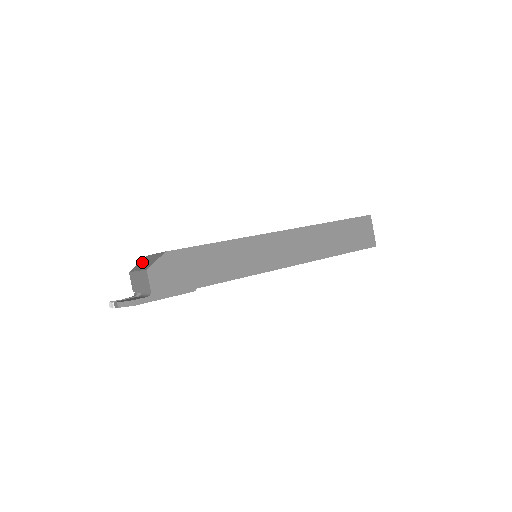
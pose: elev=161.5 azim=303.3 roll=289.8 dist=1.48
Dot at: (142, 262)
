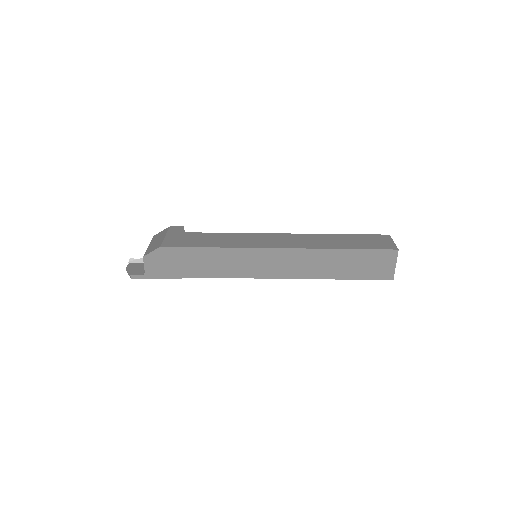
Dot at: (160, 234)
